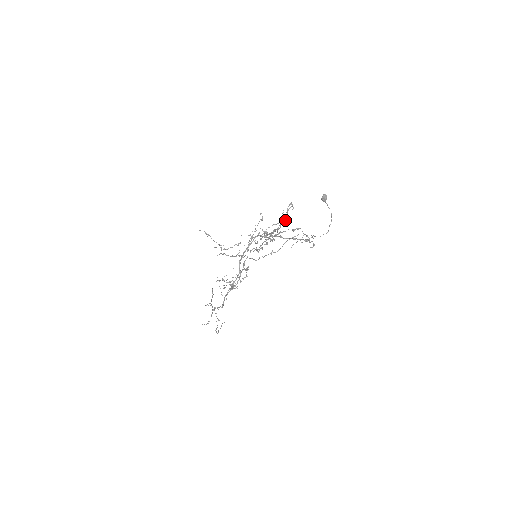
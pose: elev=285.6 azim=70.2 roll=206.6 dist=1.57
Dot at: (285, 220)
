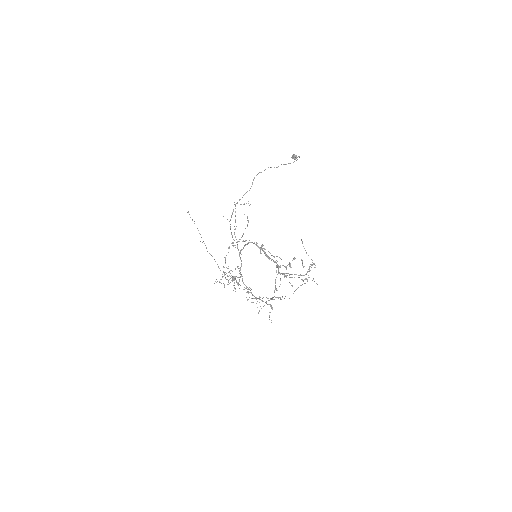
Dot at: (290, 264)
